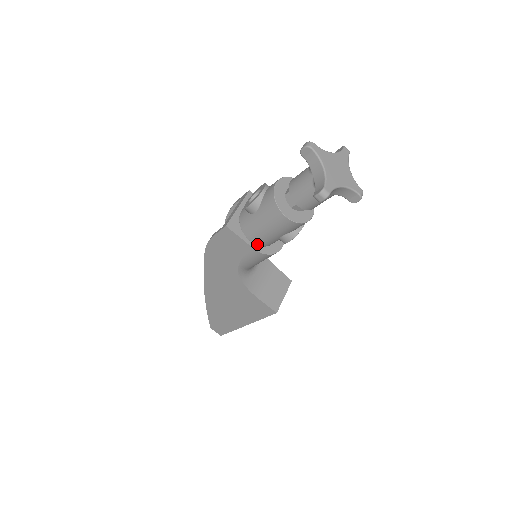
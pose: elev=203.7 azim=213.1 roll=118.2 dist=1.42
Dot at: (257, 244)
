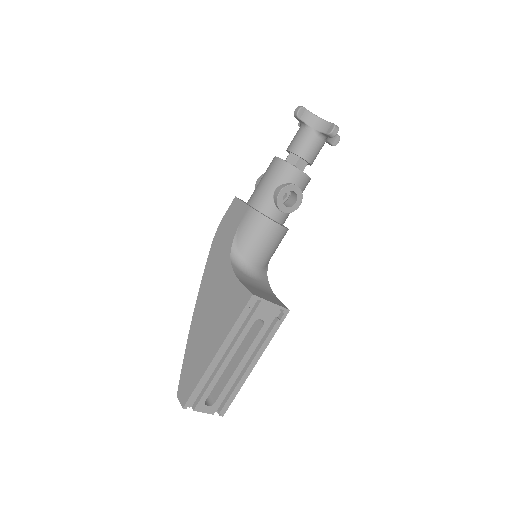
Dot at: (254, 207)
